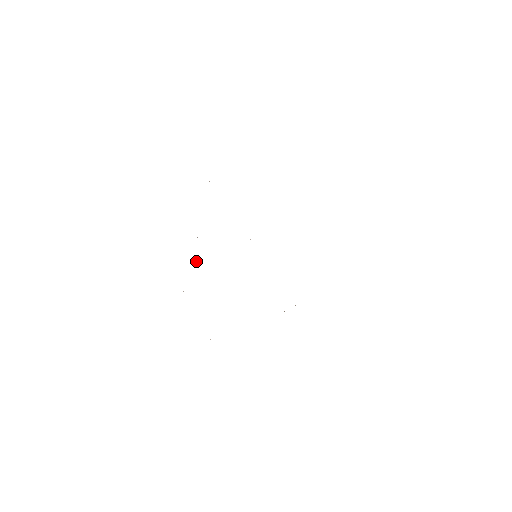
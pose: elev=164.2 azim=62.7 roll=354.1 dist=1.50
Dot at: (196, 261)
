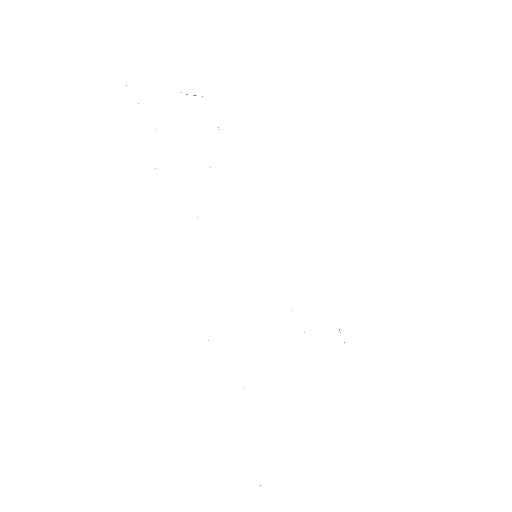
Dot at: occluded
